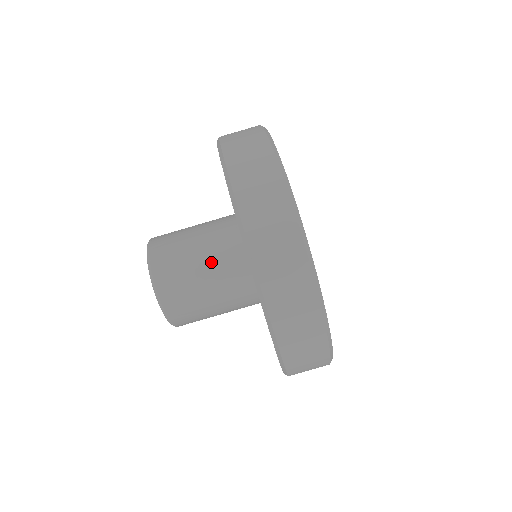
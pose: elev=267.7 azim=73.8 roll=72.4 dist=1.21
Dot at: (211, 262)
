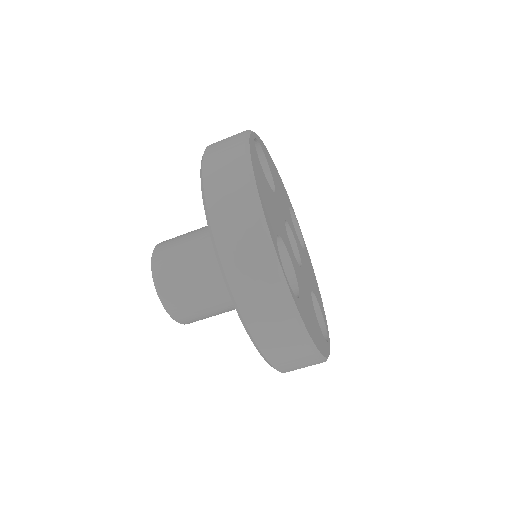
Dot at: (213, 287)
